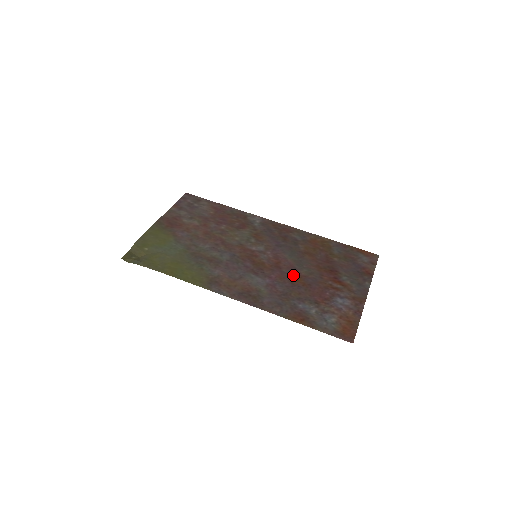
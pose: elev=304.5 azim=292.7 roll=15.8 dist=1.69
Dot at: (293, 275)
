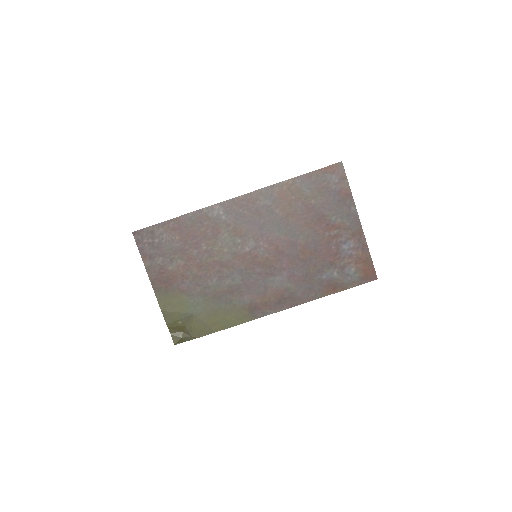
Dot at: (297, 251)
